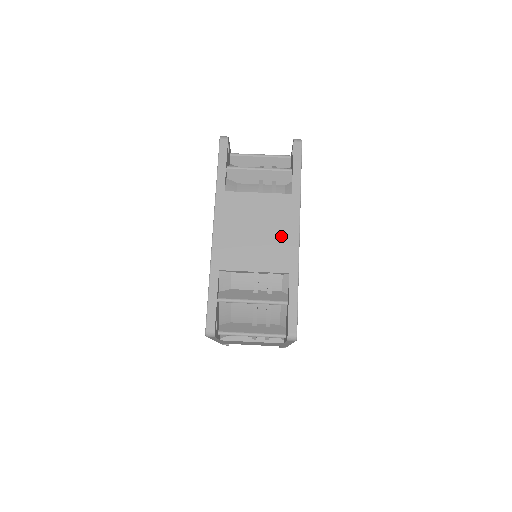
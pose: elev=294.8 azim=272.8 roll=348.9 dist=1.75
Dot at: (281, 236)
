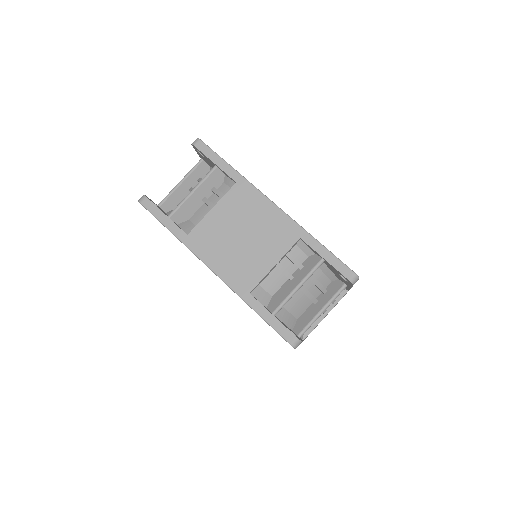
Dot at: (264, 220)
